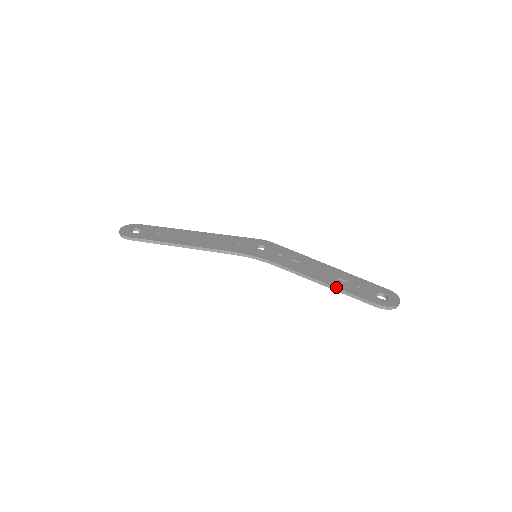
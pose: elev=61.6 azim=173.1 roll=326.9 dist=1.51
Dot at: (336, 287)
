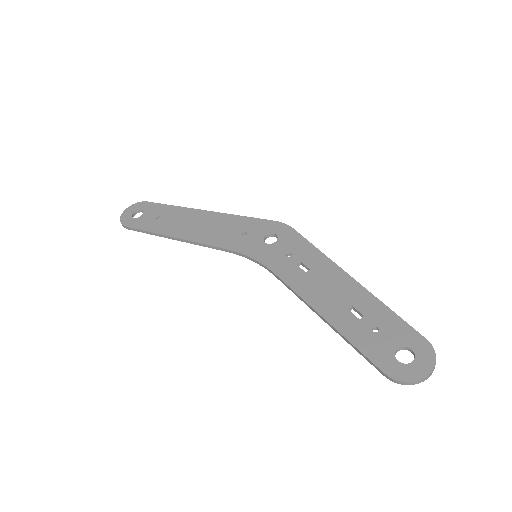
Dot at: (336, 329)
